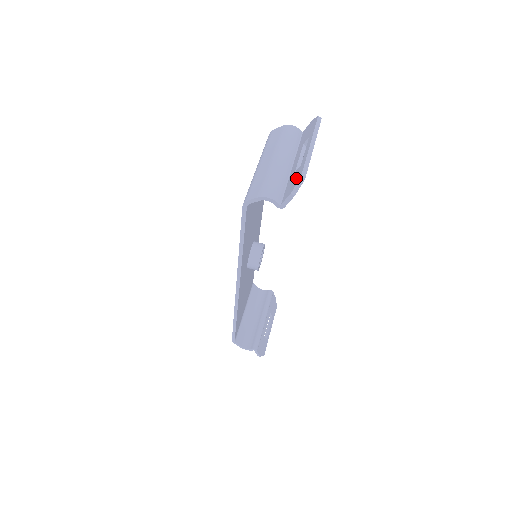
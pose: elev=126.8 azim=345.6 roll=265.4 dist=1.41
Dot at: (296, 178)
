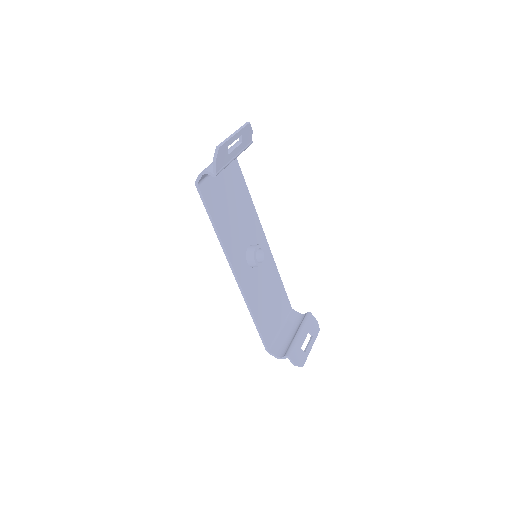
Dot at: occluded
